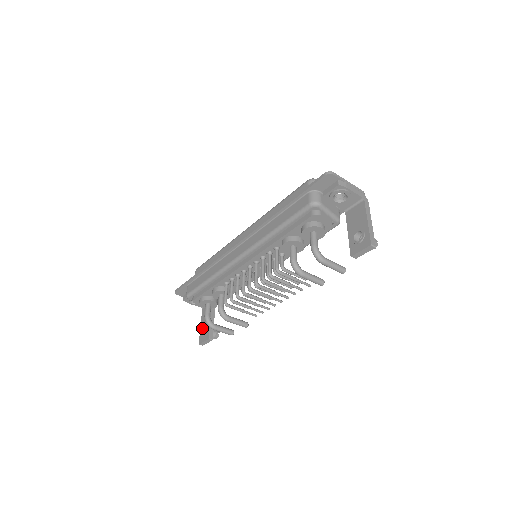
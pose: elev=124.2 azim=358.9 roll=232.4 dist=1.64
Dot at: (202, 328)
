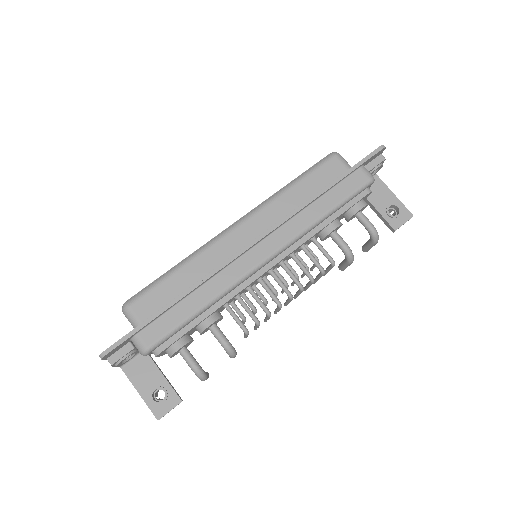
Dot at: (151, 394)
